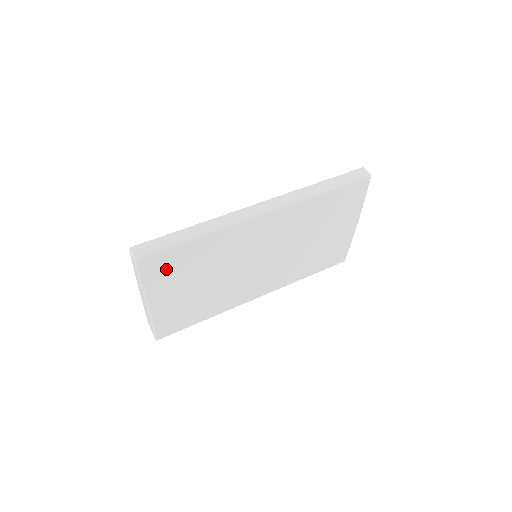
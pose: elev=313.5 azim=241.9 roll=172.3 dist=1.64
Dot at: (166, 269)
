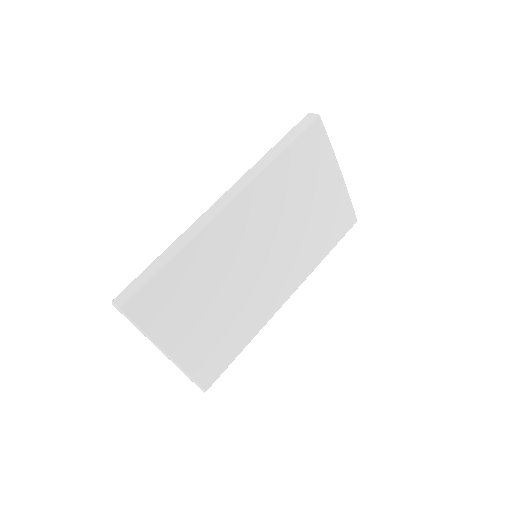
Dot at: (161, 306)
